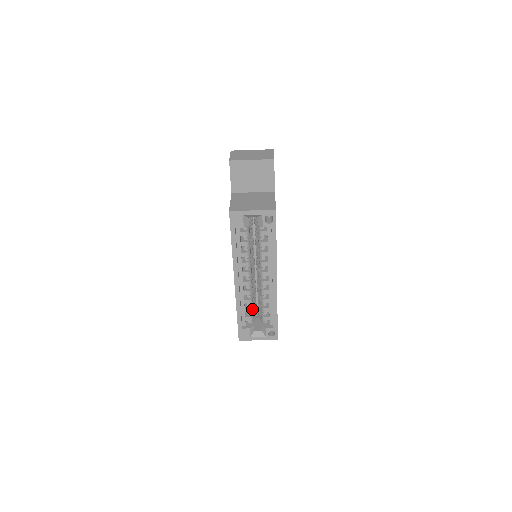
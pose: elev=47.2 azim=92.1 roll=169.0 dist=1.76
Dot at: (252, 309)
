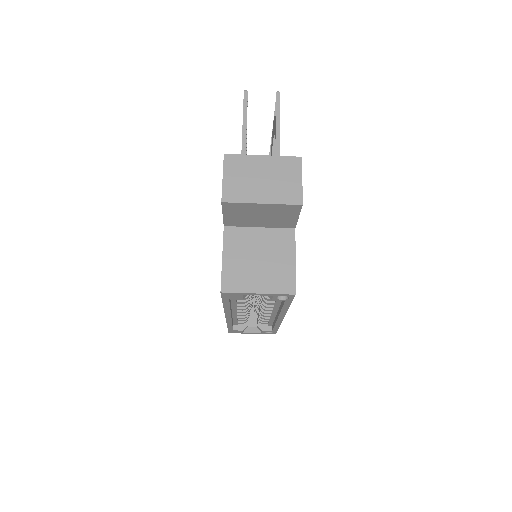
Dot at: (247, 318)
